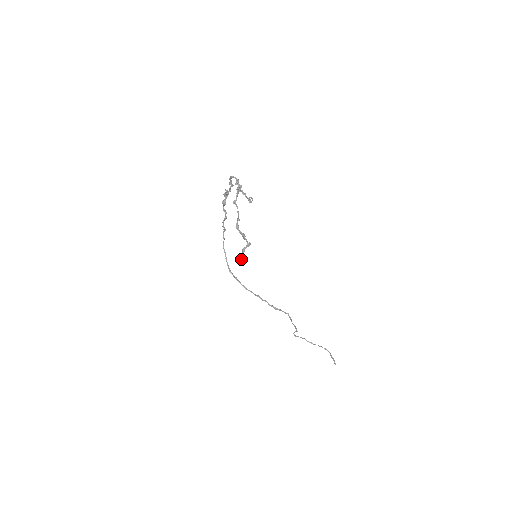
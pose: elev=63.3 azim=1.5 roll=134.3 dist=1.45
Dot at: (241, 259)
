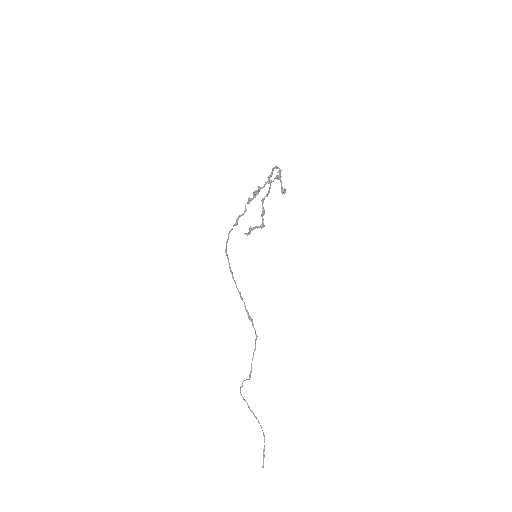
Dot at: (249, 233)
